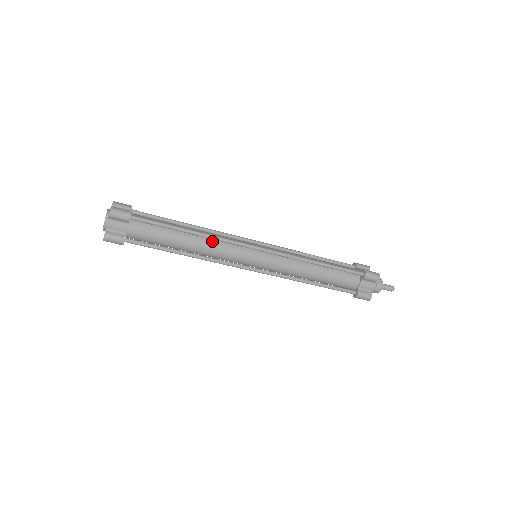
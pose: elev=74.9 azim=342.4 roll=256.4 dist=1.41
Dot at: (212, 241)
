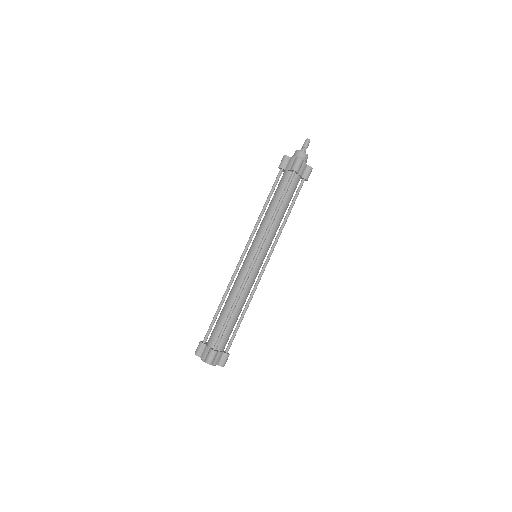
Dot at: (241, 293)
